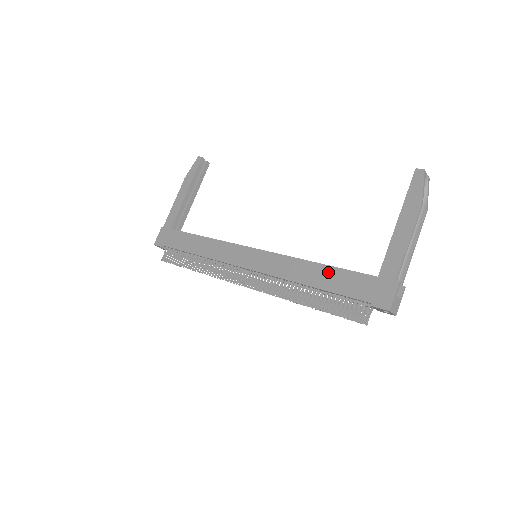
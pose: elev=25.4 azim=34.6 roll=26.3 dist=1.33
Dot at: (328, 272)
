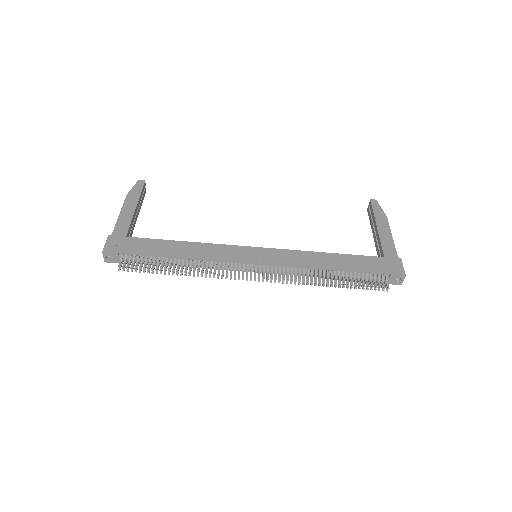
Dot at: (343, 258)
